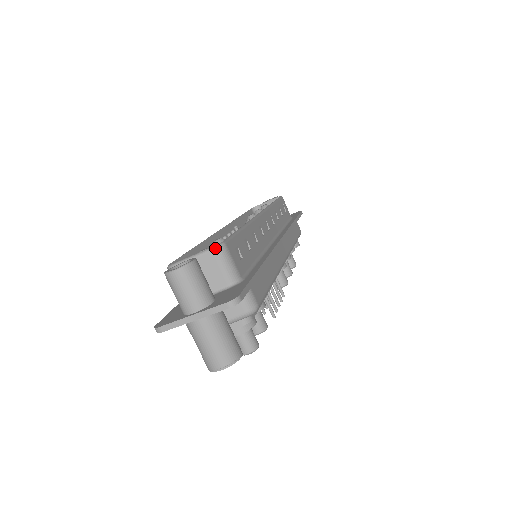
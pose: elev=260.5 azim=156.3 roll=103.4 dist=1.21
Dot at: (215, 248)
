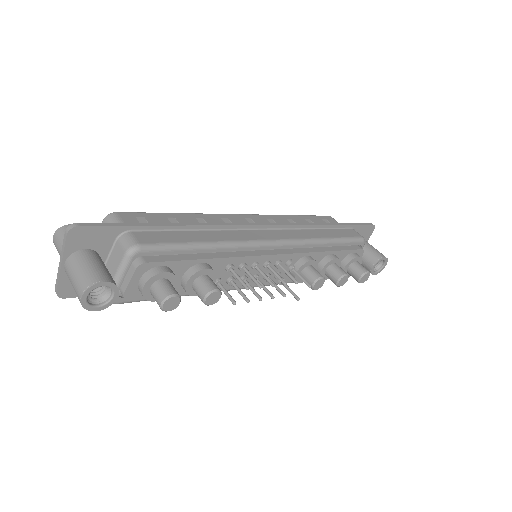
Dot at: (104, 218)
